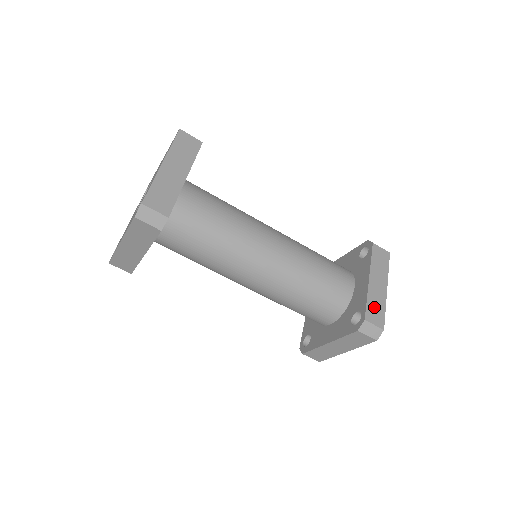
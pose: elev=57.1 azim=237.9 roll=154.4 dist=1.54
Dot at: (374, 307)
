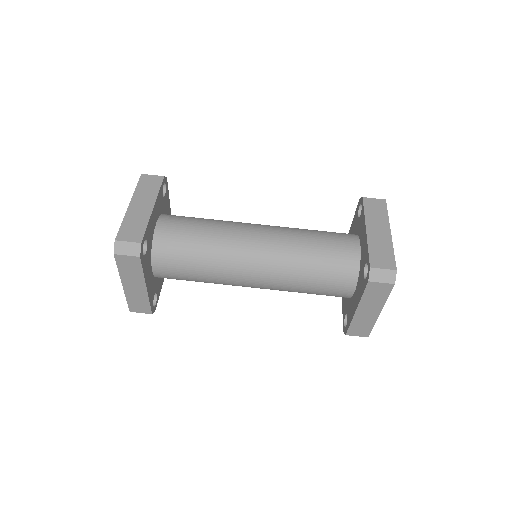
Dot at: (379, 253)
